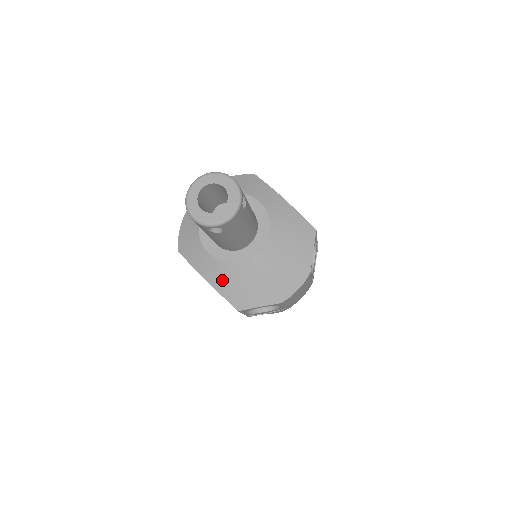
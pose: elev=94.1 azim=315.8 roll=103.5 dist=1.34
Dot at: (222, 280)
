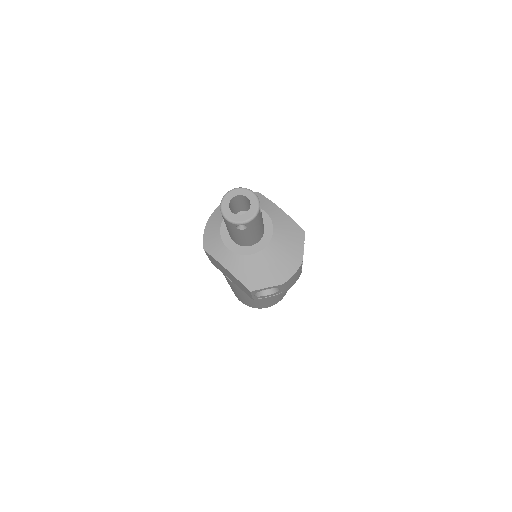
Dot at: (239, 268)
